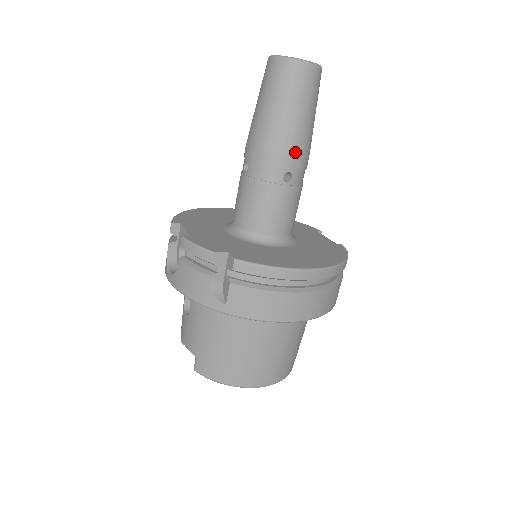
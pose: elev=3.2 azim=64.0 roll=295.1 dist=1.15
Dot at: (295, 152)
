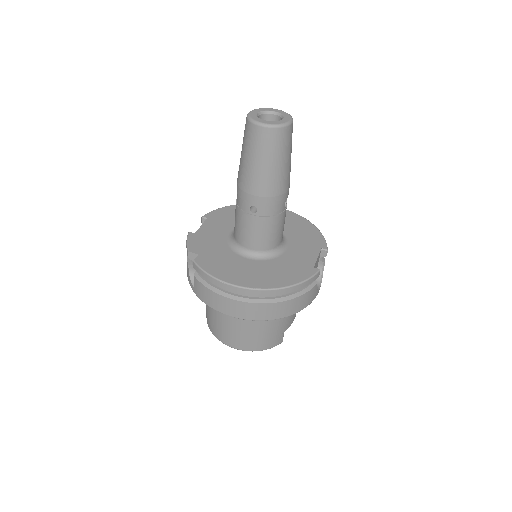
Dot at: (257, 192)
